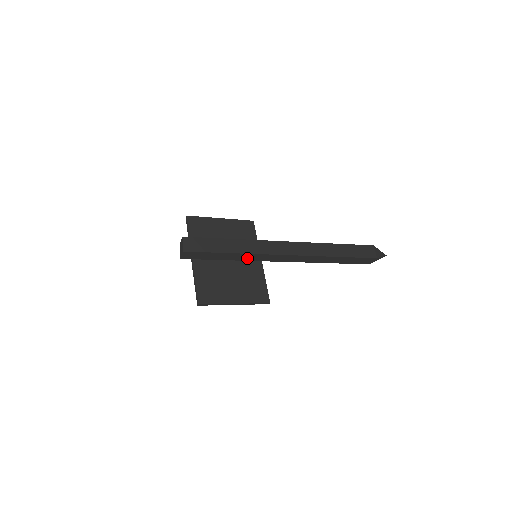
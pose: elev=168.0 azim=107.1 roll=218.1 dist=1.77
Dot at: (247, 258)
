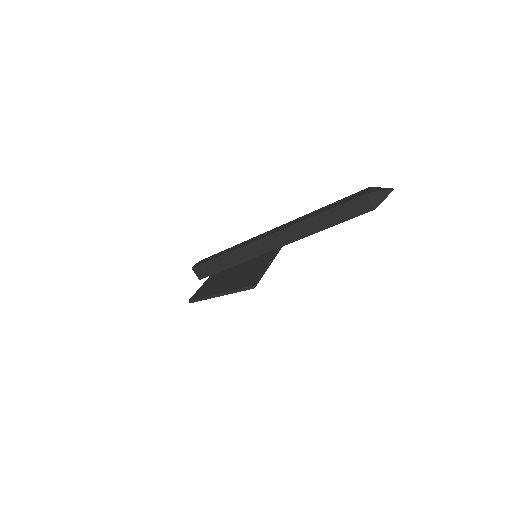
Dot at: (242, 257)
